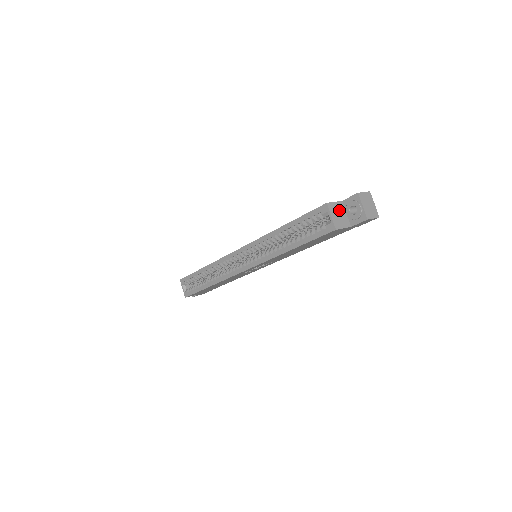
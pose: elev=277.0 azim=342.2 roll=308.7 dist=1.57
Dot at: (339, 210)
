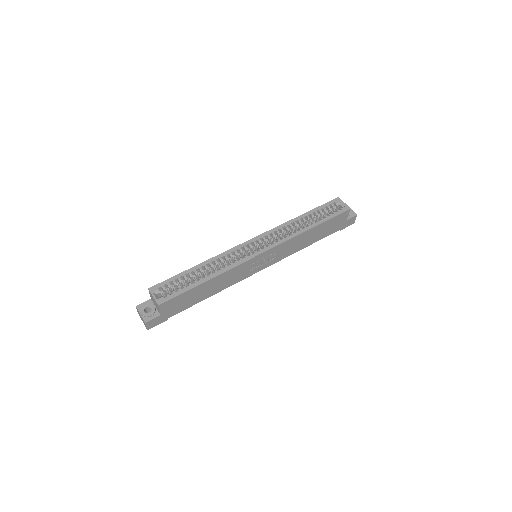
Dot at: occluded
